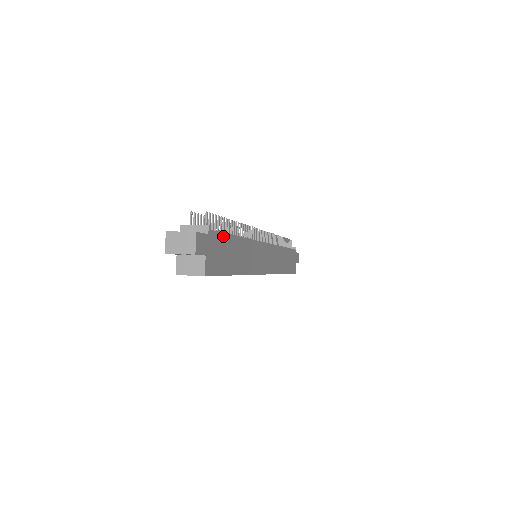
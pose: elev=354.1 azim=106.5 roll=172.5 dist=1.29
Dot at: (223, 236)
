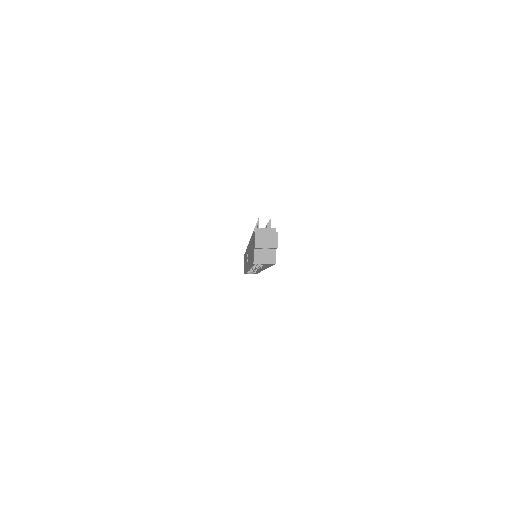
Dot at: occluded
